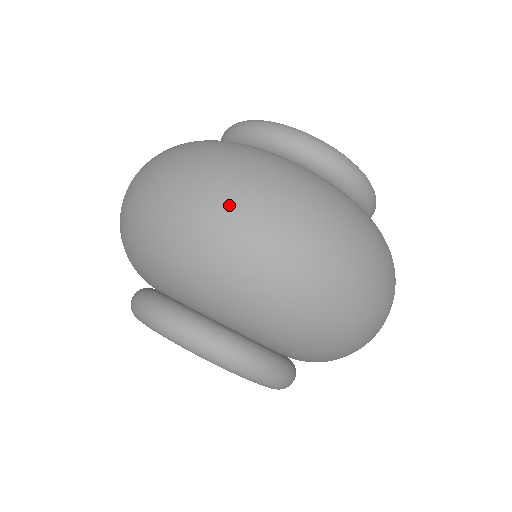
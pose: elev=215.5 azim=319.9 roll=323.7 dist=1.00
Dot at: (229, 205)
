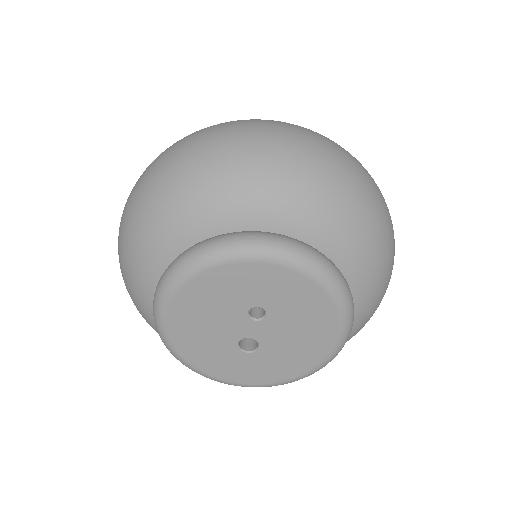
Dot at: (154, 161)
